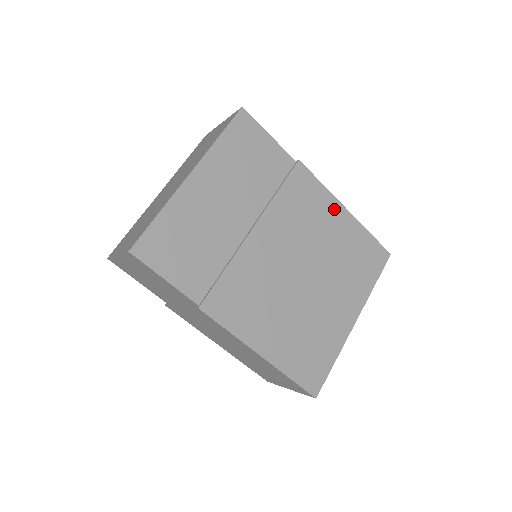
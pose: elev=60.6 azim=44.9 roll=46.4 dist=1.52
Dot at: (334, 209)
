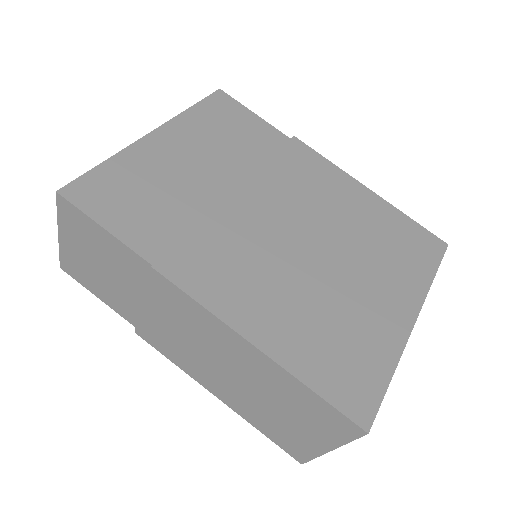
Dot at: (350, 186)
